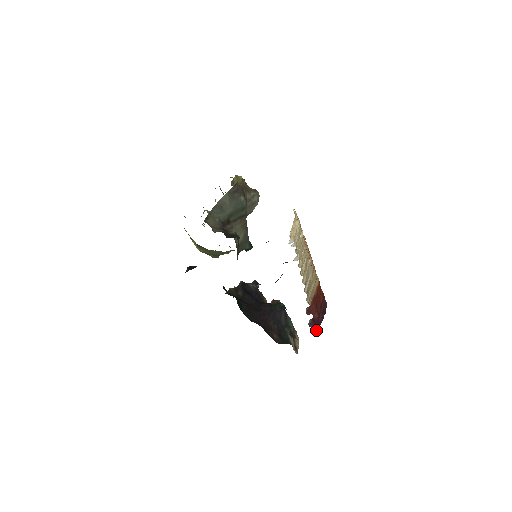
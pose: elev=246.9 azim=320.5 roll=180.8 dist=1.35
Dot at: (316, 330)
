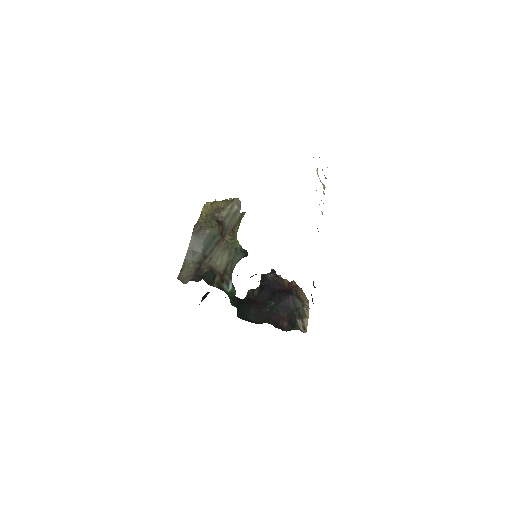
Dot at: occluded
